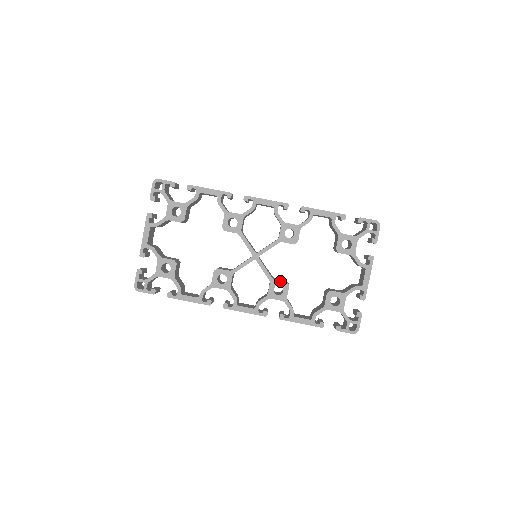
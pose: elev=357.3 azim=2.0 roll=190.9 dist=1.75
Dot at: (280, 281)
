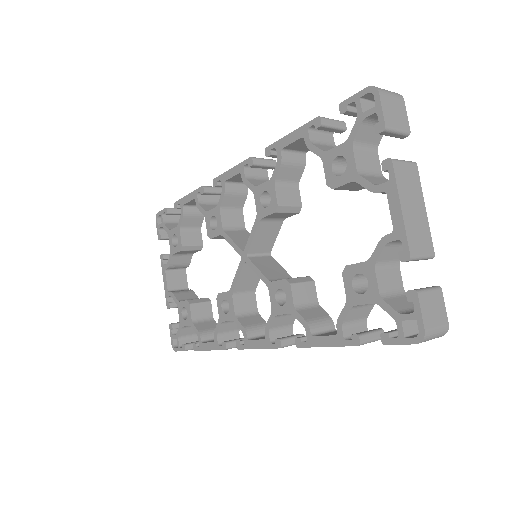
Dot at: (278, 281)
